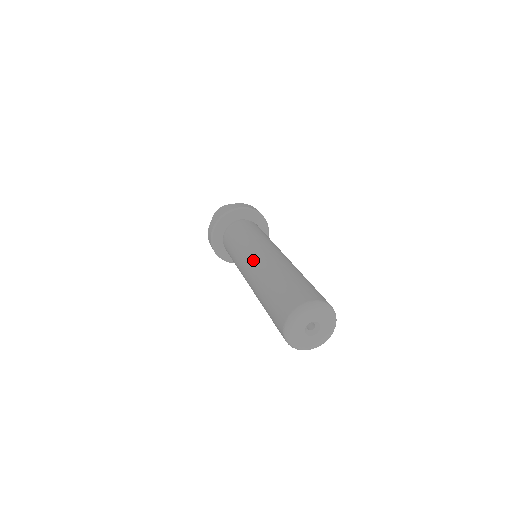
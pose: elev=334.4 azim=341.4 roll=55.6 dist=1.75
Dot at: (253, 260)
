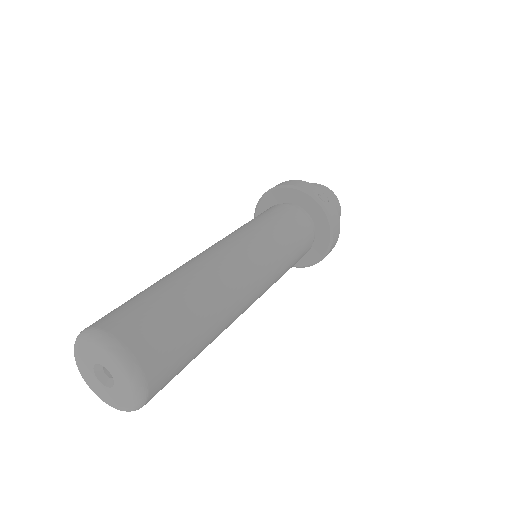
Dot at: occluded
